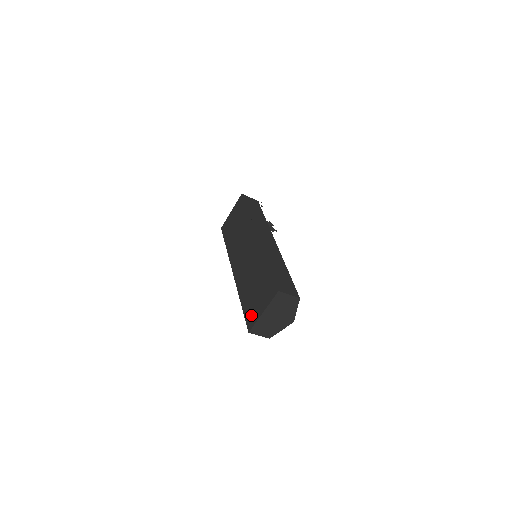
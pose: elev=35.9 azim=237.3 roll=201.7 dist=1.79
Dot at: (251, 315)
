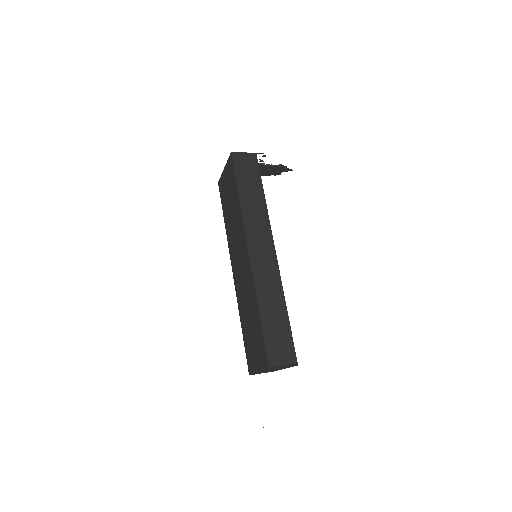
Dot at: (249, 358)
